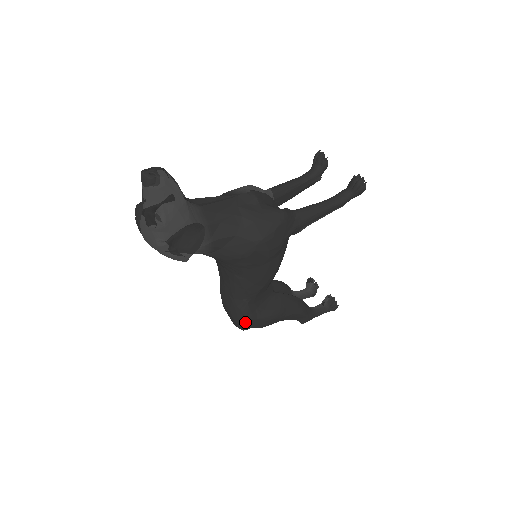
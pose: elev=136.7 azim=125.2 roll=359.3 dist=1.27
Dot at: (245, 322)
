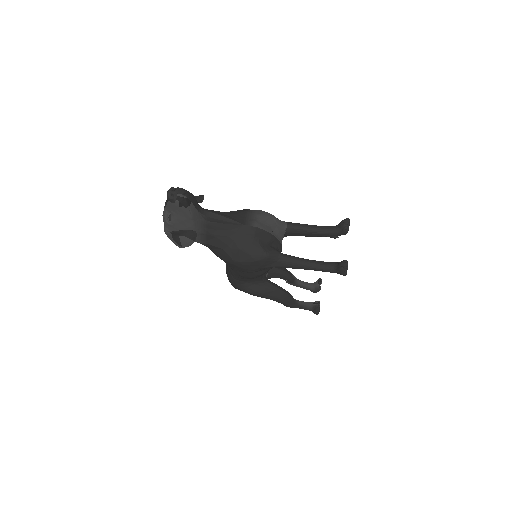
Dot at: (232, 285)
